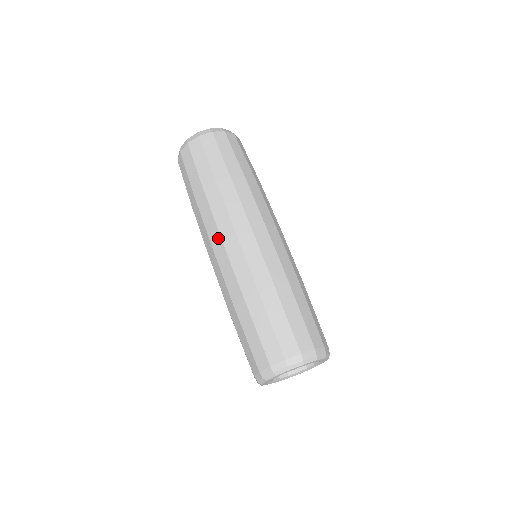
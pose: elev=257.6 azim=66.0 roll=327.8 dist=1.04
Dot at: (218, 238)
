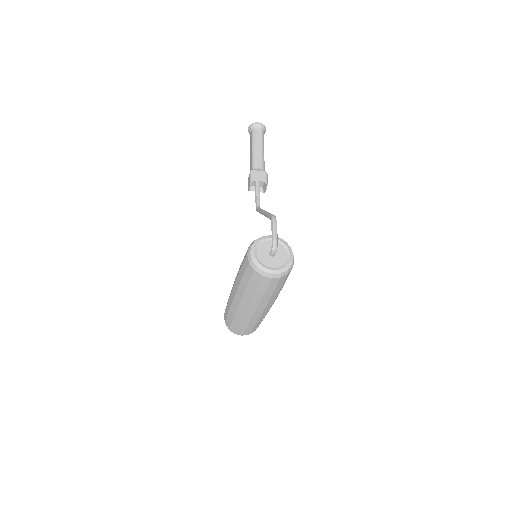
Dot at: (245, 307)
